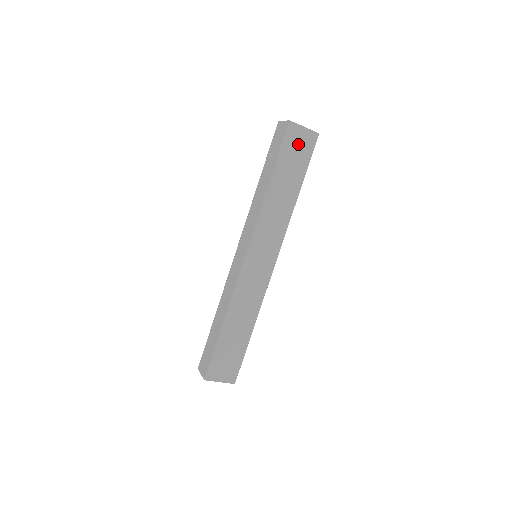
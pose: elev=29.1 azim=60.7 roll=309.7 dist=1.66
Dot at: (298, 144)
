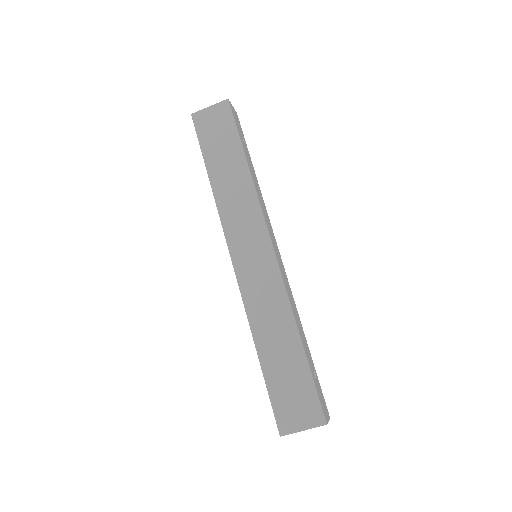
Dot at: (213, 124)
